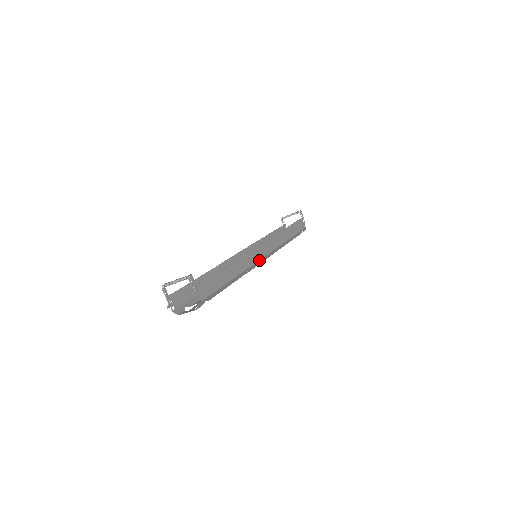
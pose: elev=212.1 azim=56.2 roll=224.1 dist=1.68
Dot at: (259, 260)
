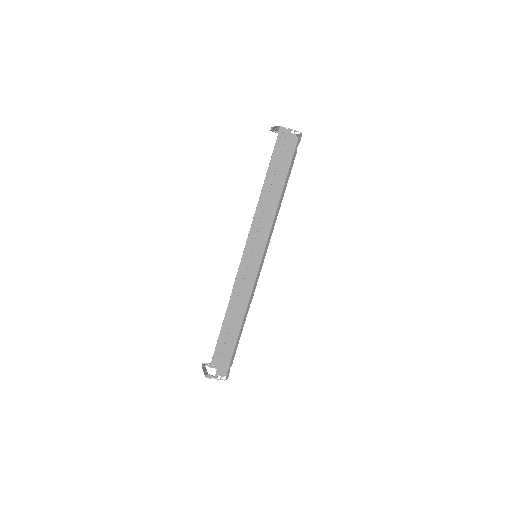
Dot at: (255, 279)
